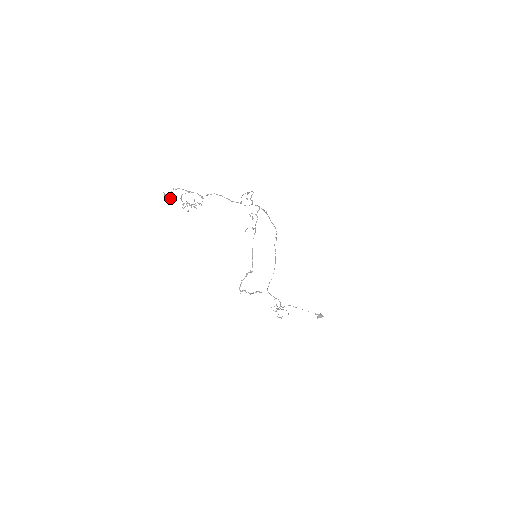
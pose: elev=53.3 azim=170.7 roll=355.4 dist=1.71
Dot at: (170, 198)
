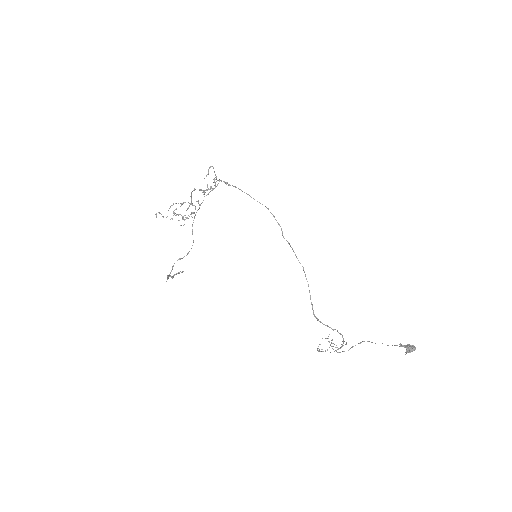
Dot at: occluded
